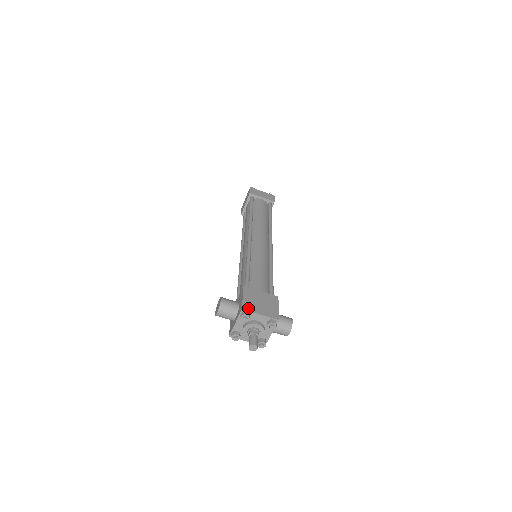
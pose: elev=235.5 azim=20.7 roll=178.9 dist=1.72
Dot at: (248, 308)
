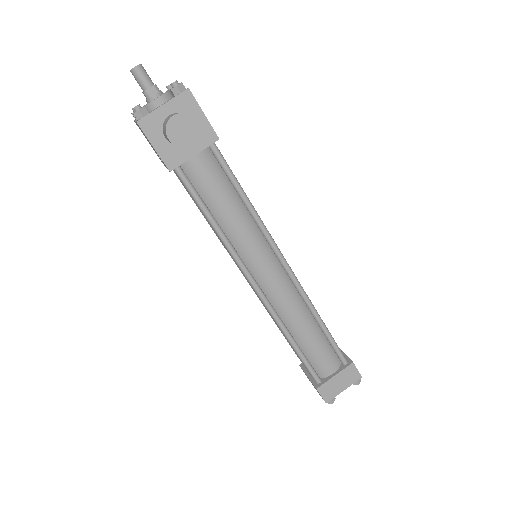
Dot at: occluded
